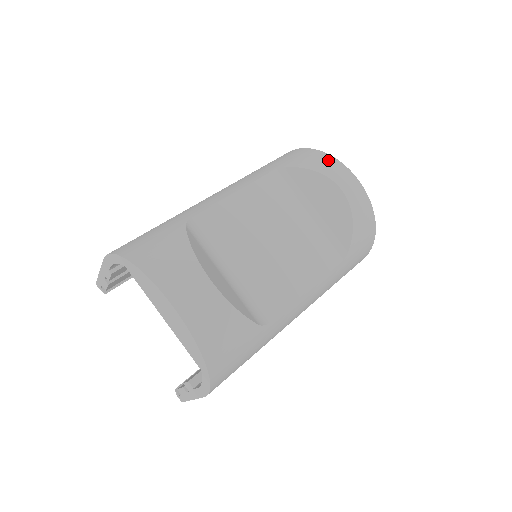
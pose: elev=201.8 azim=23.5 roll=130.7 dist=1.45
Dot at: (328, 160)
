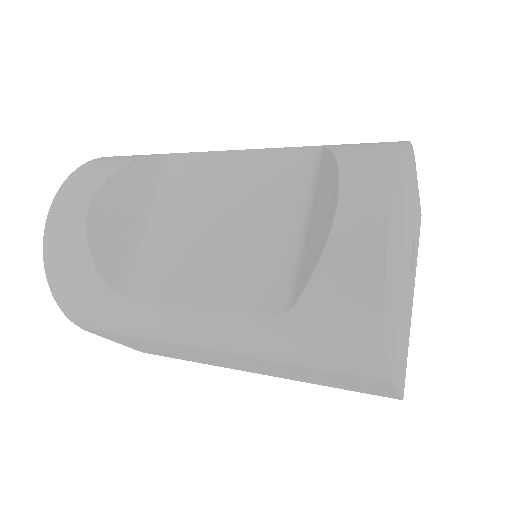
Dot at: (382, 156)
